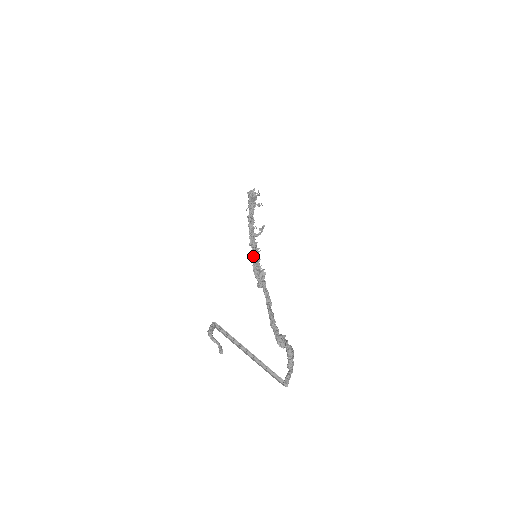
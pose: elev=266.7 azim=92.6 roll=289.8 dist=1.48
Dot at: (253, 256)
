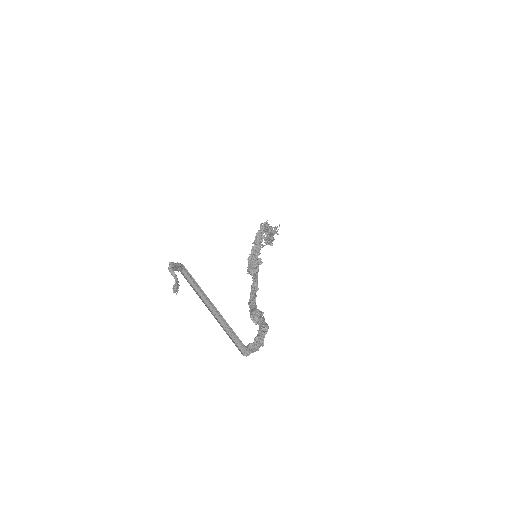
Dot at: (253, 248)
